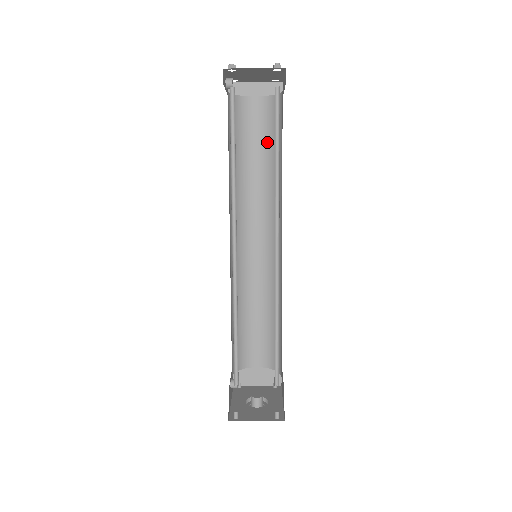
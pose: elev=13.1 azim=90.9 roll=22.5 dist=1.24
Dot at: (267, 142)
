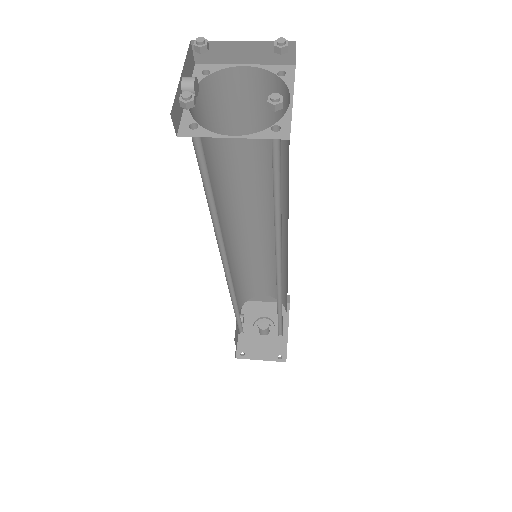
Dot at: occluded
